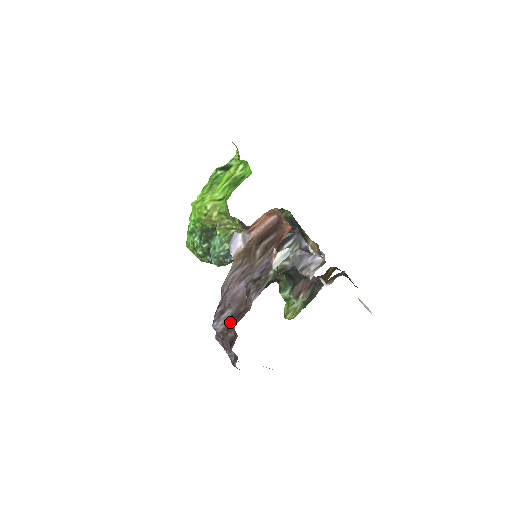
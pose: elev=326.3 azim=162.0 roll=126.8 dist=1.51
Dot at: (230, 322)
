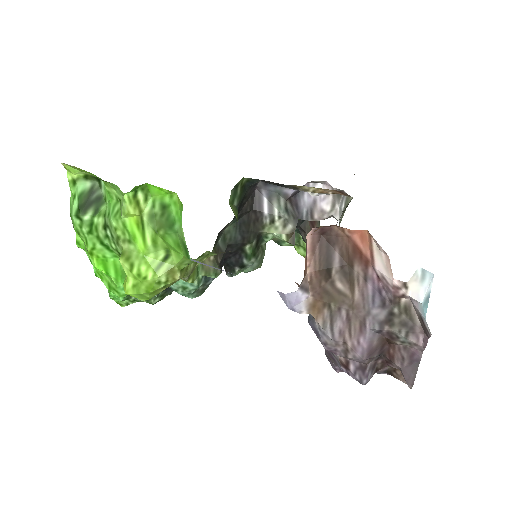
Dot at: (376, 365)
